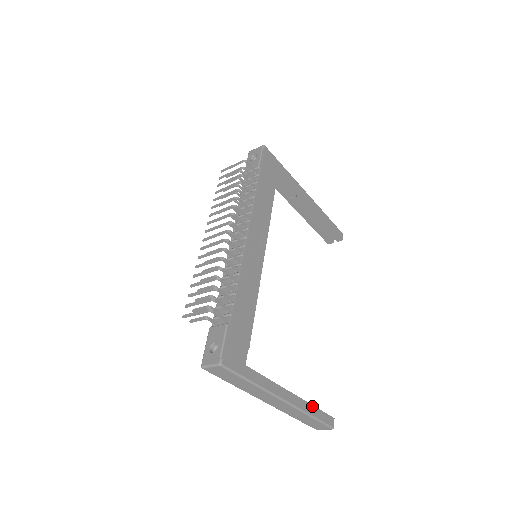
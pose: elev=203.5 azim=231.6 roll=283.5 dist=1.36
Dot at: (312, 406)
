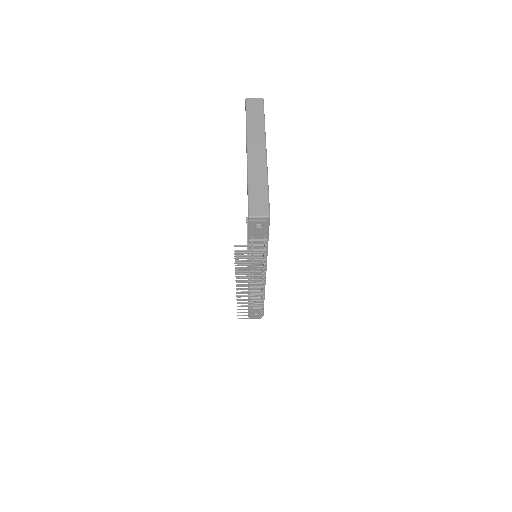
Dot at: occluded
